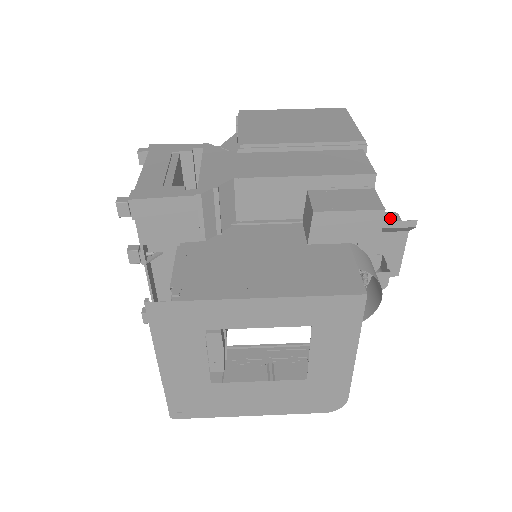
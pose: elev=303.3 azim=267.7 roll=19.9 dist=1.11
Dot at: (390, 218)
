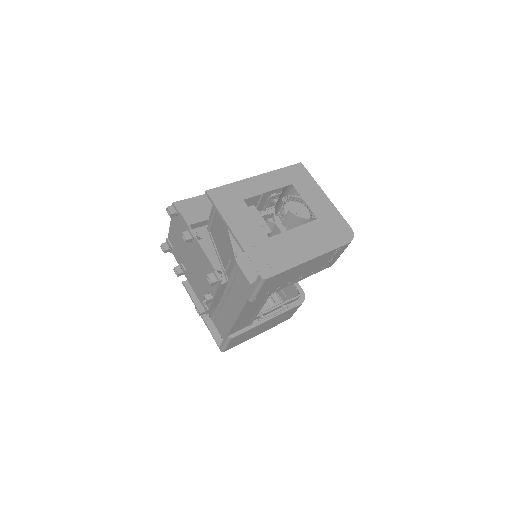
Dot at: occluded
